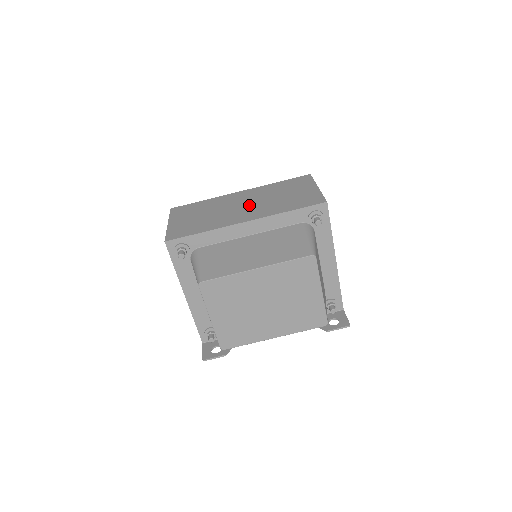
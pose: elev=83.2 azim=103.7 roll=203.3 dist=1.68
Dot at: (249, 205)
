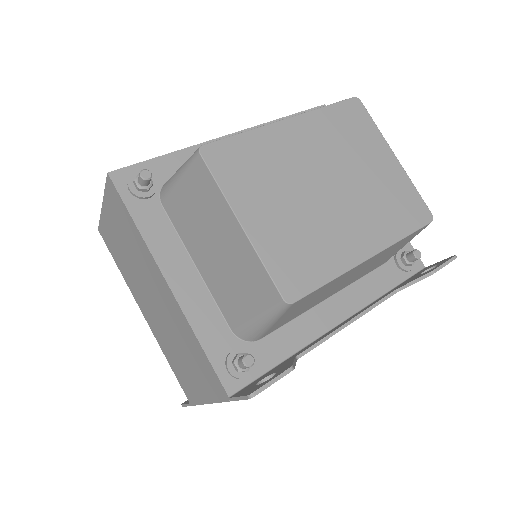
Dot at: occluded
